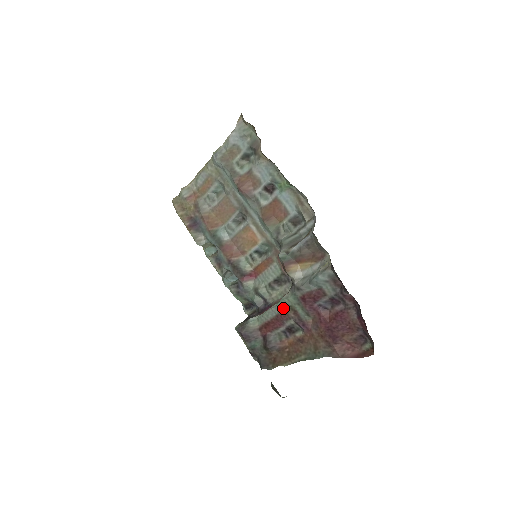
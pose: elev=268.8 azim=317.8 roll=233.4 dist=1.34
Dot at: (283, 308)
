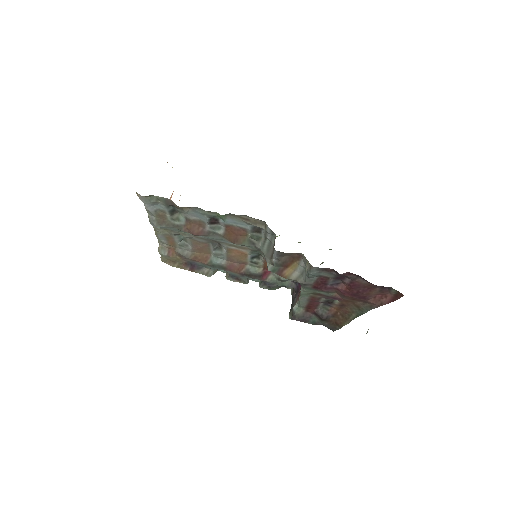
Dot at: (308, 296)
